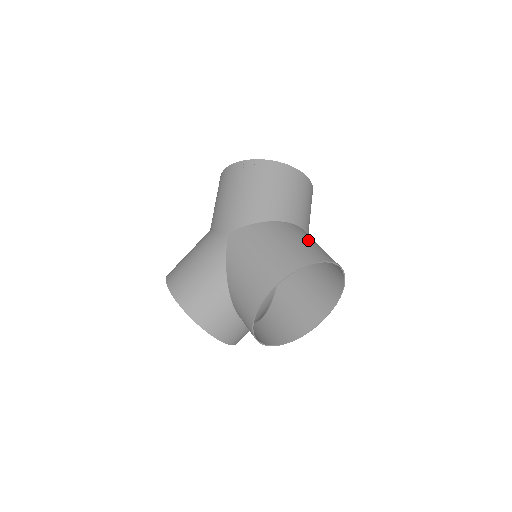
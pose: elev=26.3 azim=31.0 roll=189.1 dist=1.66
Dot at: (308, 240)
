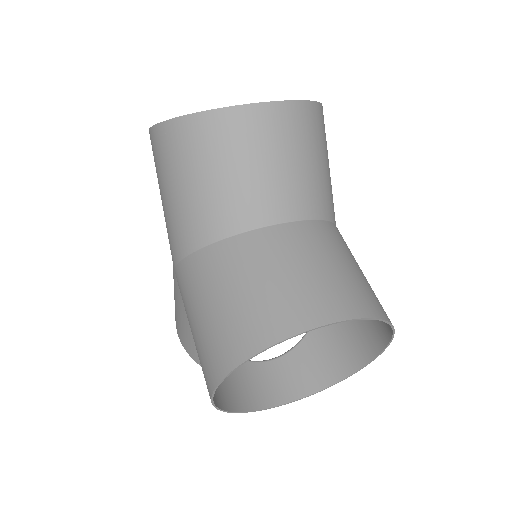
Dot at: (263, 277)
